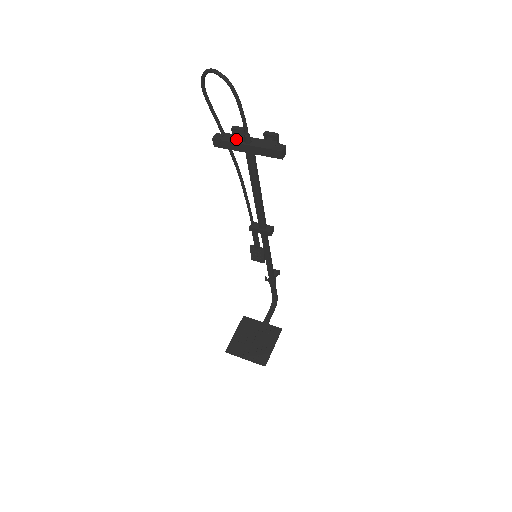
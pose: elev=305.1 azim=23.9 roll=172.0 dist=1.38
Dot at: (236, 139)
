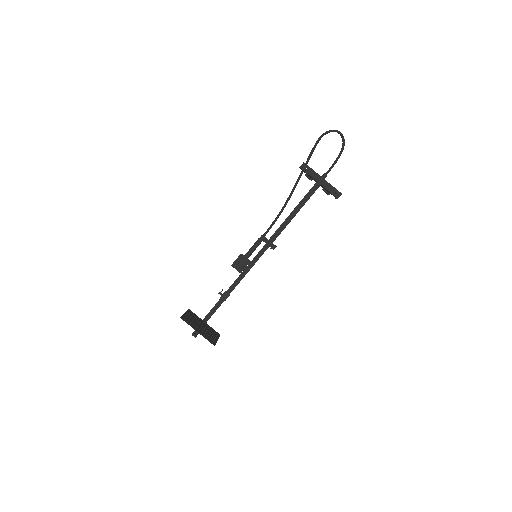
Dot at: (316, 173)
